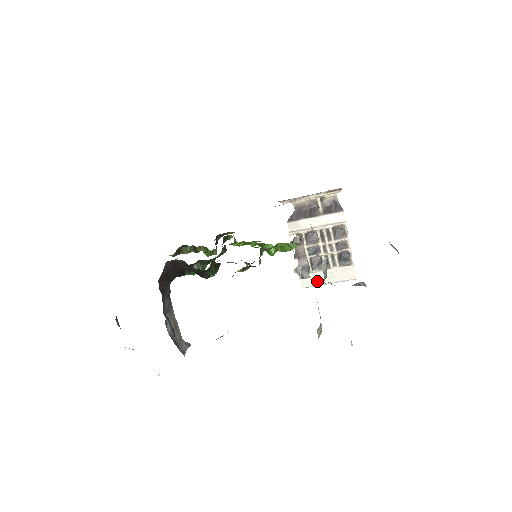
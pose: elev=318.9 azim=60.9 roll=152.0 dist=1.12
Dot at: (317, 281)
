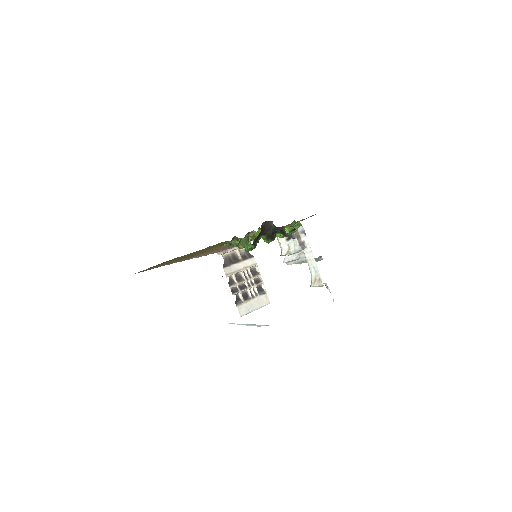
Dot at: (248, 309)
